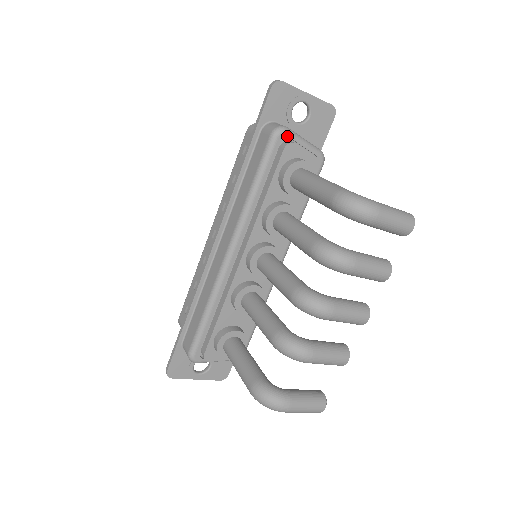
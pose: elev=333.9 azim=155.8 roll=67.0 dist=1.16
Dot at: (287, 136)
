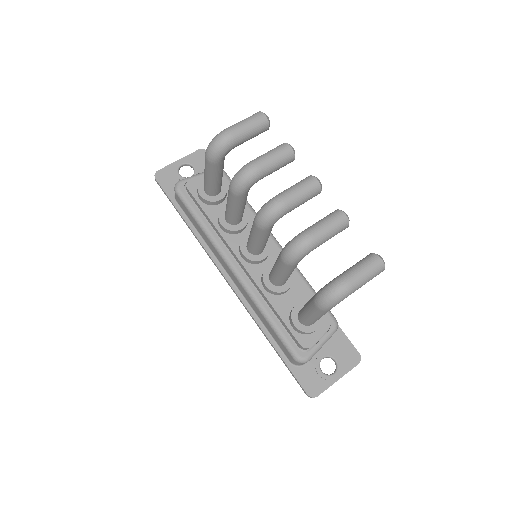
Dot at: (184, 183)
